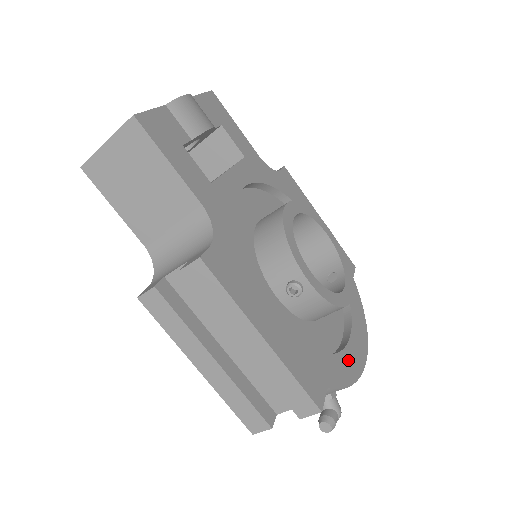
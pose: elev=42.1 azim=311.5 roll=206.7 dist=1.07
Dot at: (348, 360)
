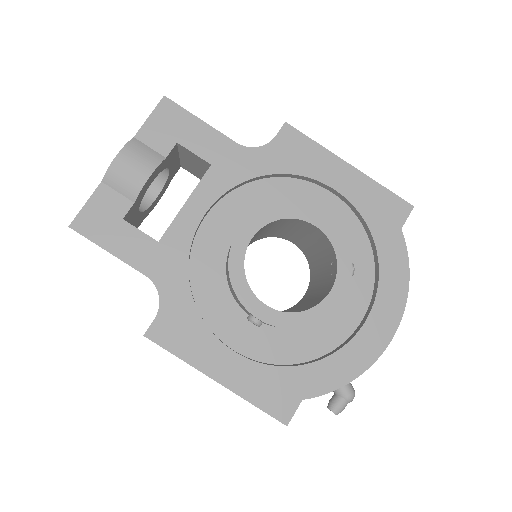
Dot at: (350, 356)
